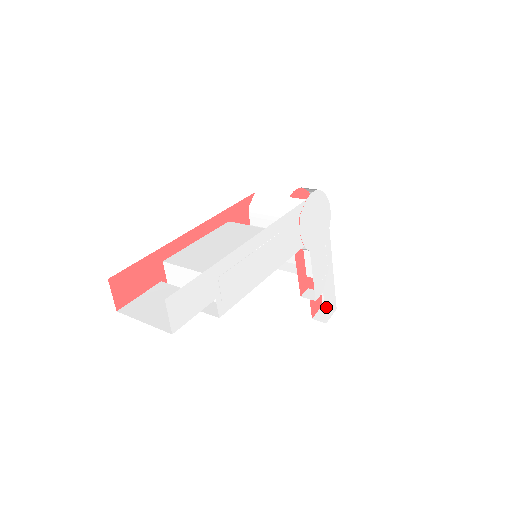
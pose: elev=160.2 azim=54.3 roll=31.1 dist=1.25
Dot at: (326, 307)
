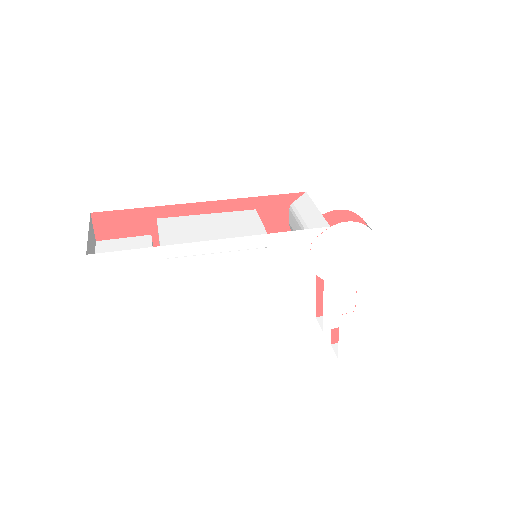
Dot at: (342, 343)
